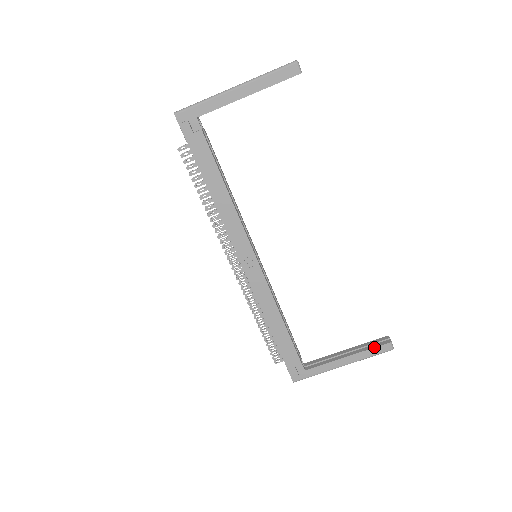
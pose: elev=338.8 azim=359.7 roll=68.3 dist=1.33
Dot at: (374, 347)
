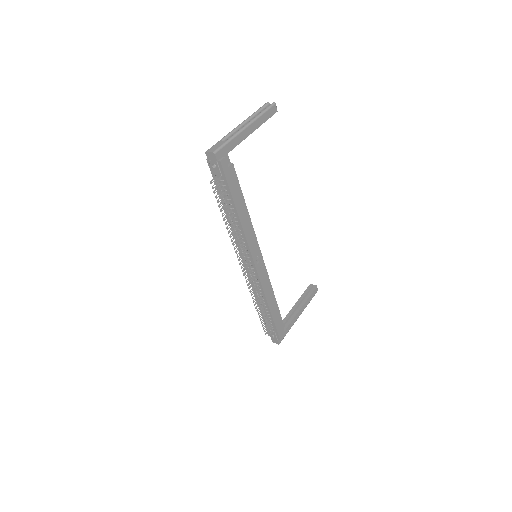
Dot at: (311, 294)
